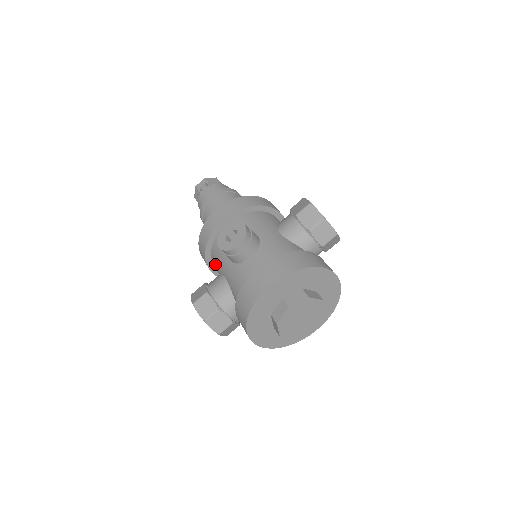
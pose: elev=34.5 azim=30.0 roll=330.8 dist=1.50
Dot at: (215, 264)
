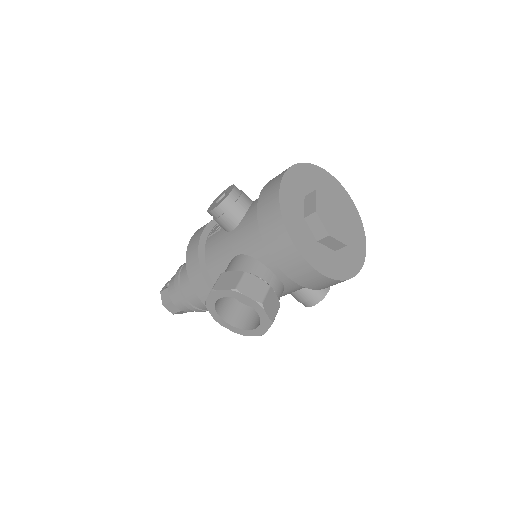
Dot at: (217, 272)
